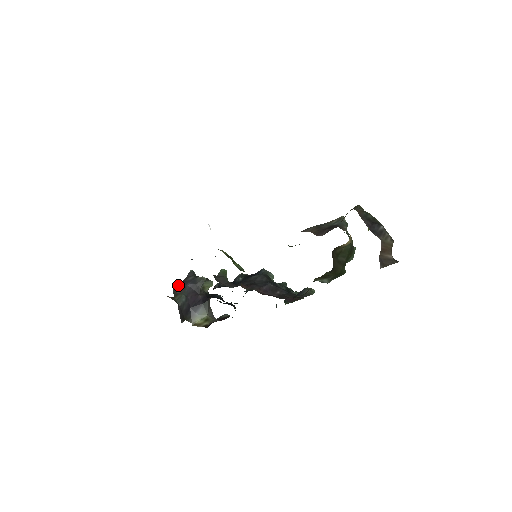
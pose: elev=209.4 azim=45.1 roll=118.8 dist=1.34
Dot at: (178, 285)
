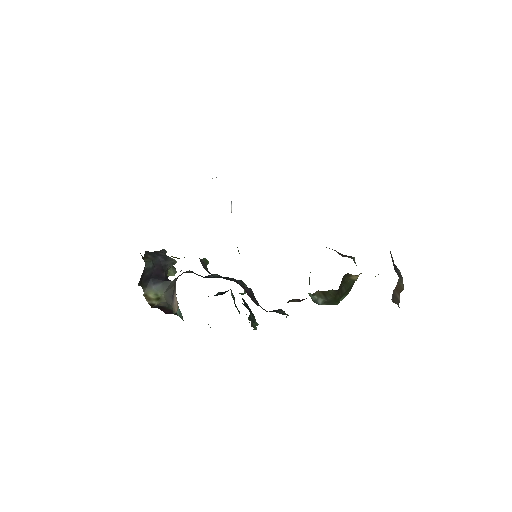
Dot at: occluded
